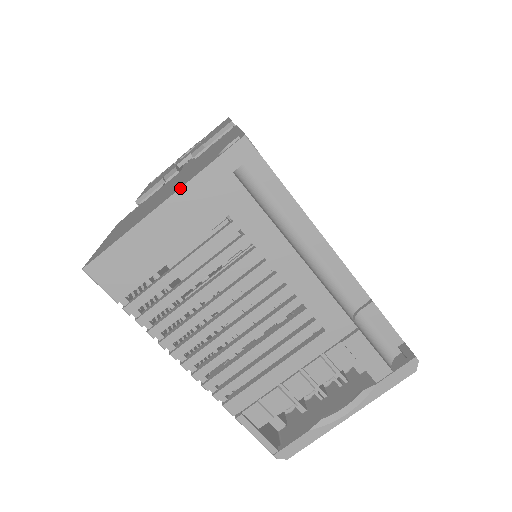
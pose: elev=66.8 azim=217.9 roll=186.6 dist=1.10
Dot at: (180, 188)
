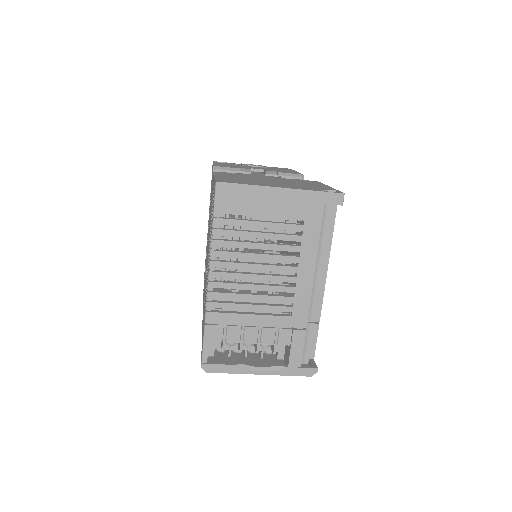
Dot at: (297, 189)
